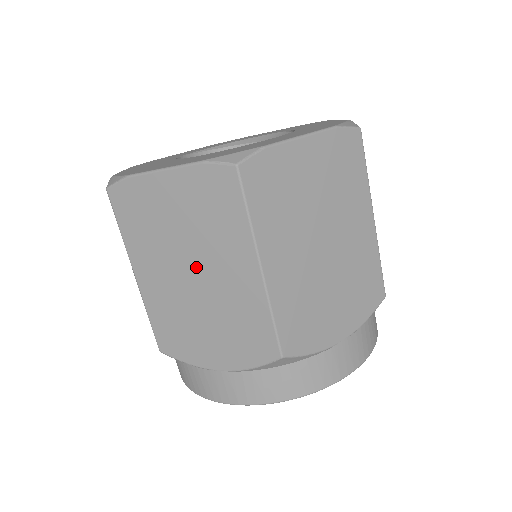
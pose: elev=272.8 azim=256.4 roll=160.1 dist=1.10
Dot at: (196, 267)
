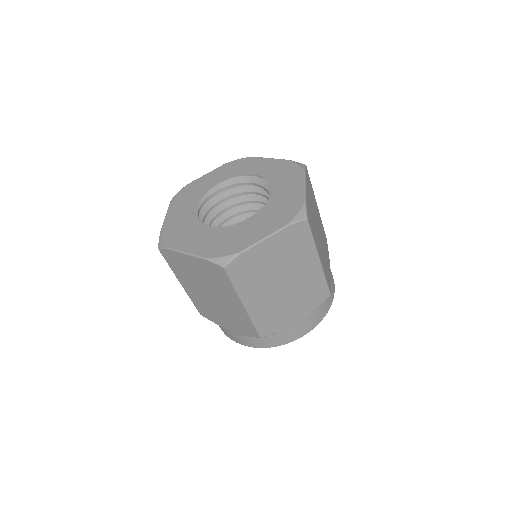
Dot at: (285, 279)
